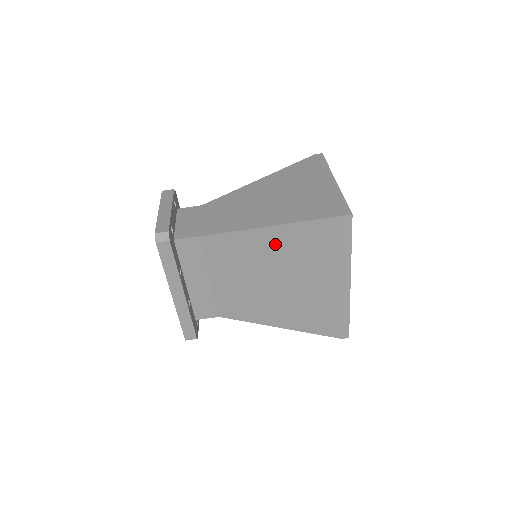
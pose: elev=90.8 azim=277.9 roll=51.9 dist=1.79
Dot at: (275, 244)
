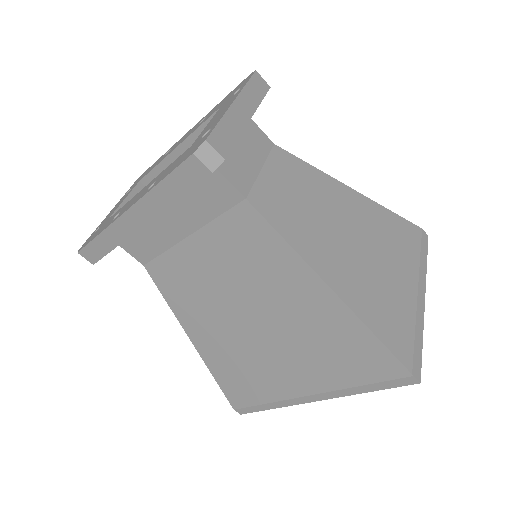
Dot at: (308, 304)
